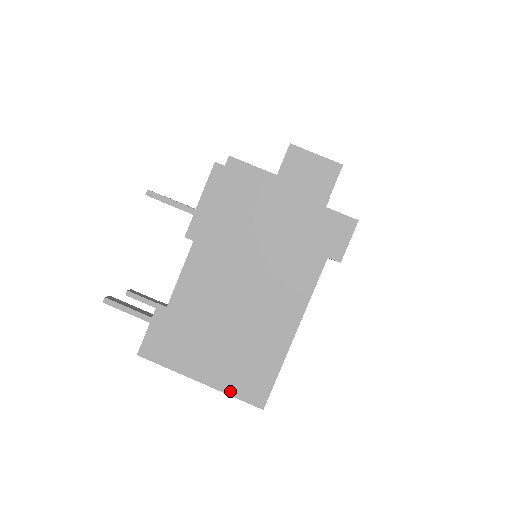
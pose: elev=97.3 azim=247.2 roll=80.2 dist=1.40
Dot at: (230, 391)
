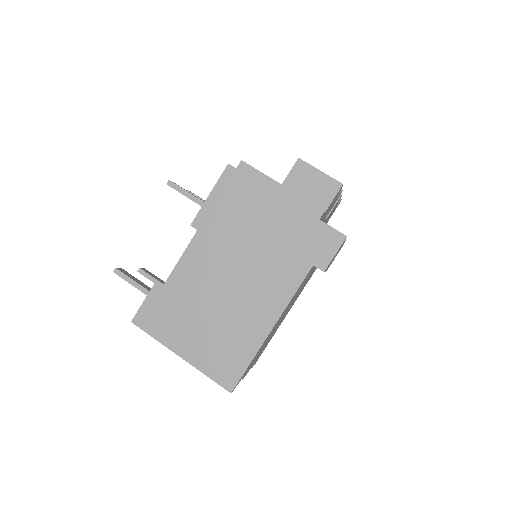
Dot at: (205, 370)
